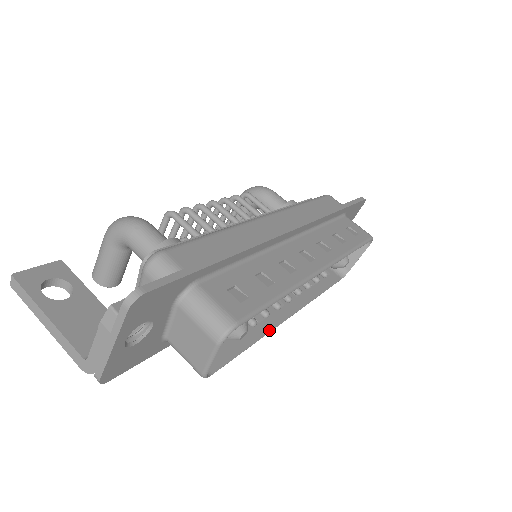
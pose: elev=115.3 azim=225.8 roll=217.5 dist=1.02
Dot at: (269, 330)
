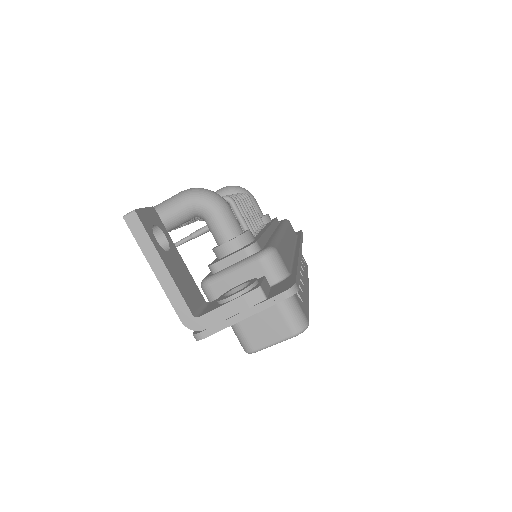
Dot at: occluded
